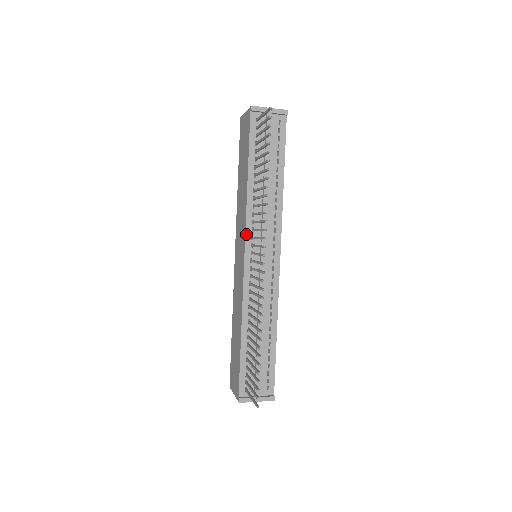
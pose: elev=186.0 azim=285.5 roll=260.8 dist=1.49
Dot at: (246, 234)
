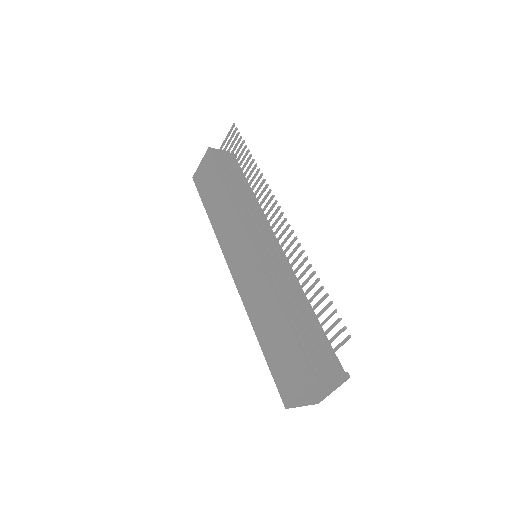
Dot at: (244, 226)
